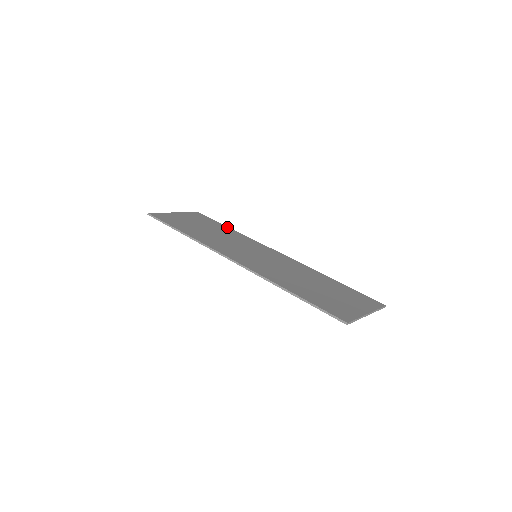
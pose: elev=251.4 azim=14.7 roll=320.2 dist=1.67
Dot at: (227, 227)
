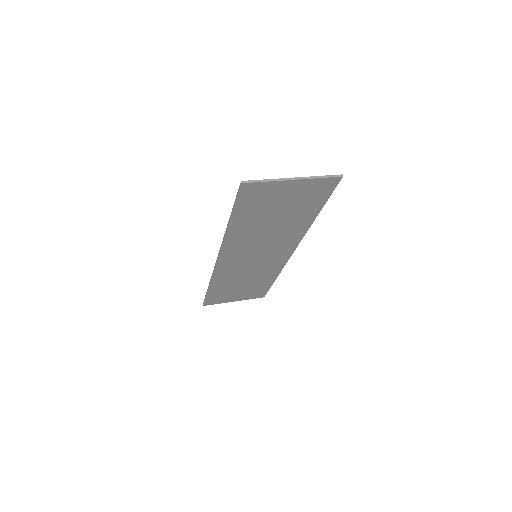
Dot at: (272, 280)
